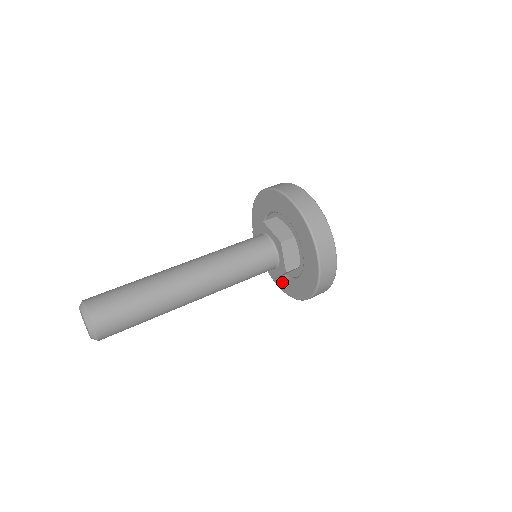
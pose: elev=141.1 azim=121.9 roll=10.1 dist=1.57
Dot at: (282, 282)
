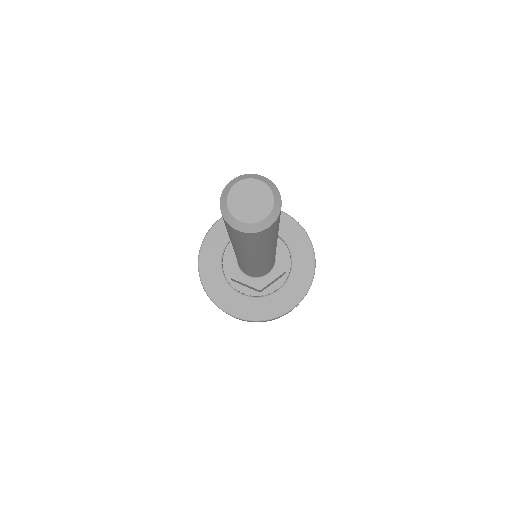
Dot at: (249, 307)
